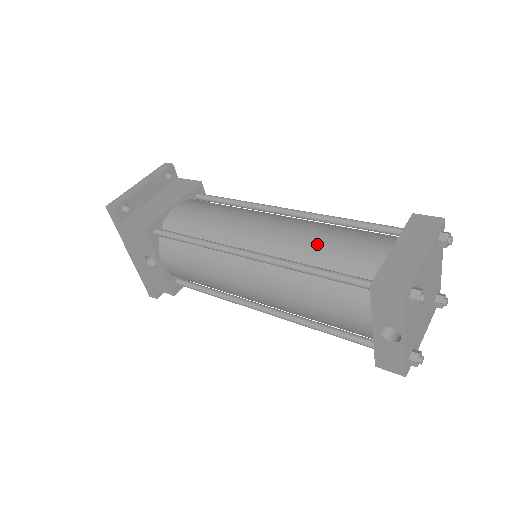
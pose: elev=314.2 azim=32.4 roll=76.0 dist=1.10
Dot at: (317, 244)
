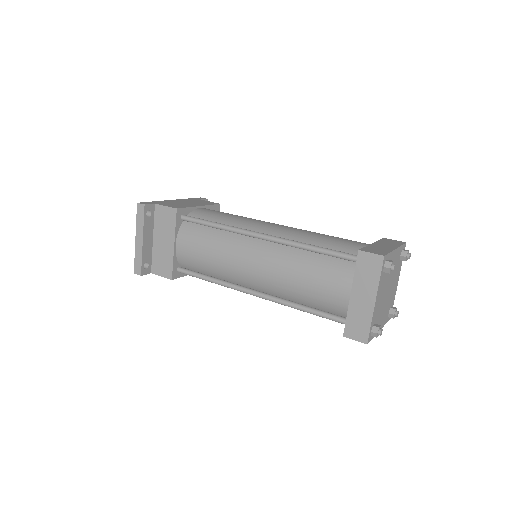
Dot at: (297, 289)
